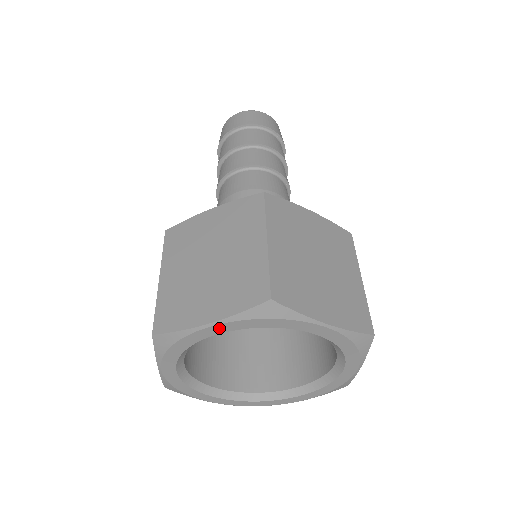
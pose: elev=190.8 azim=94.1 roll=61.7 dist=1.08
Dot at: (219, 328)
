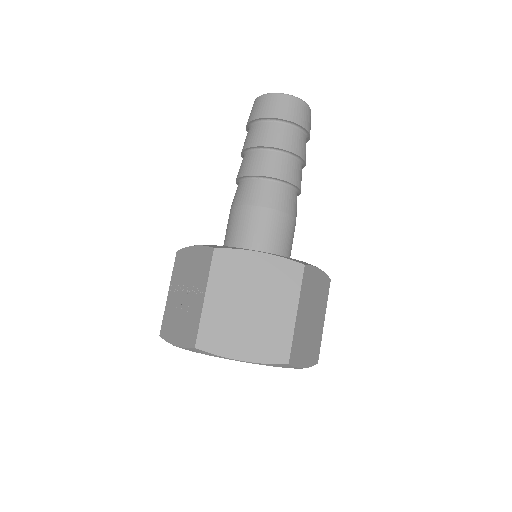
Dot at: occluded
